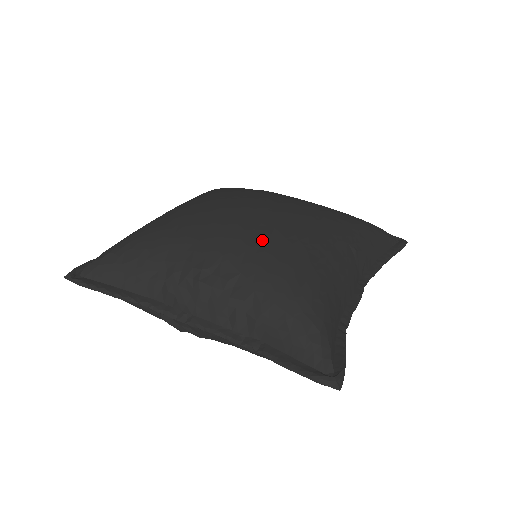
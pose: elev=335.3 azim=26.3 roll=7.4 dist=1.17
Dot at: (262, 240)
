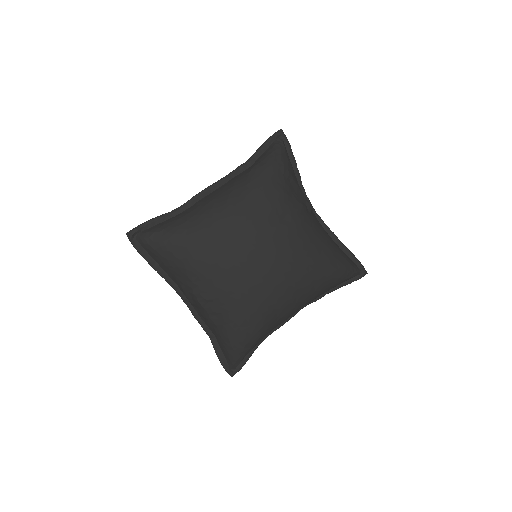
Dot at: (246, 300)
